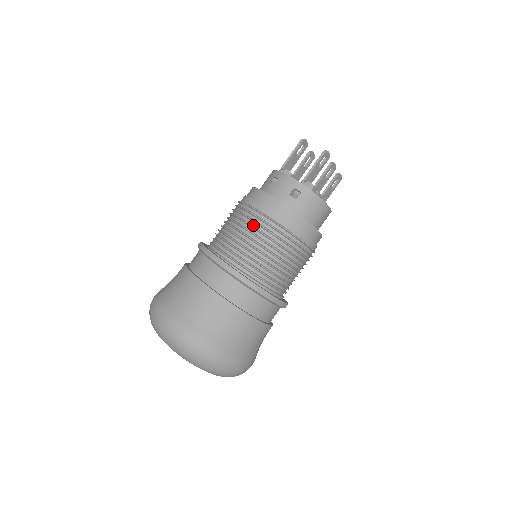
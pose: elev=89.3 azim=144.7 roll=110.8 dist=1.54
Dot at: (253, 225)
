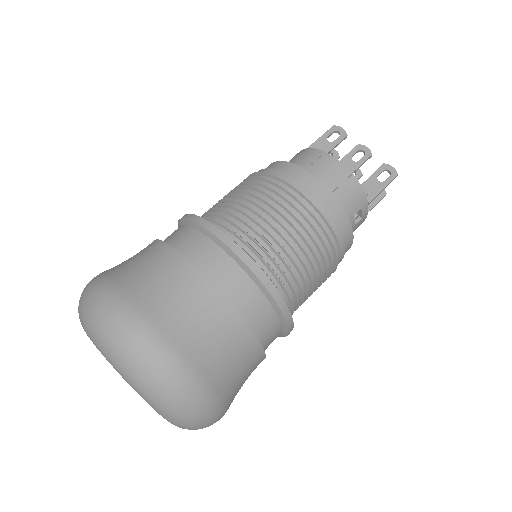
Dot at: occluded
